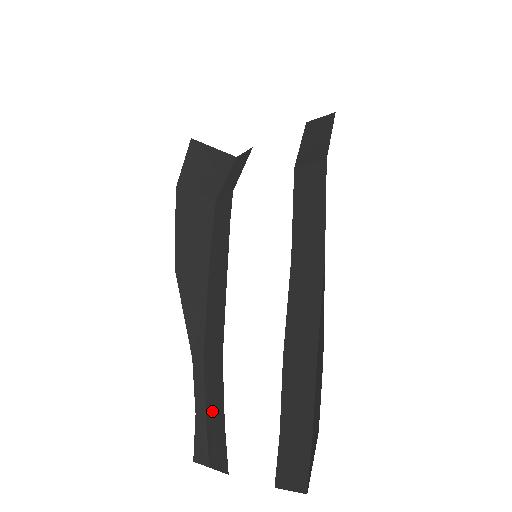
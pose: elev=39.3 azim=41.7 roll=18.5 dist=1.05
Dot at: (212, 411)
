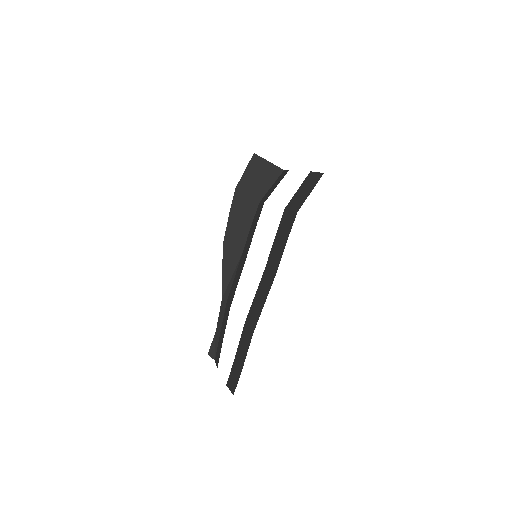
Dot at: (222, 333)
